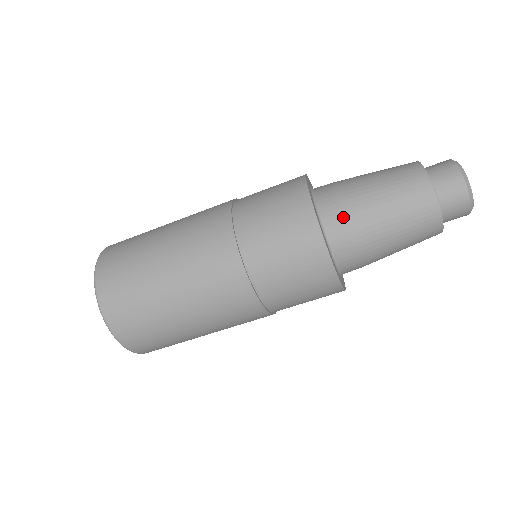
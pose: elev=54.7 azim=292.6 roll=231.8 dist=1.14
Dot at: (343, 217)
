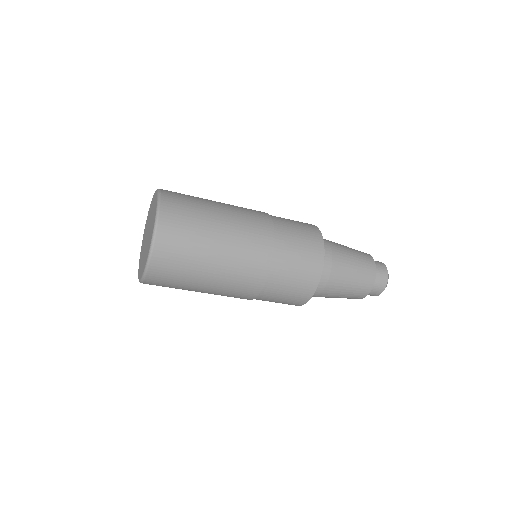
Dot at: occluded
